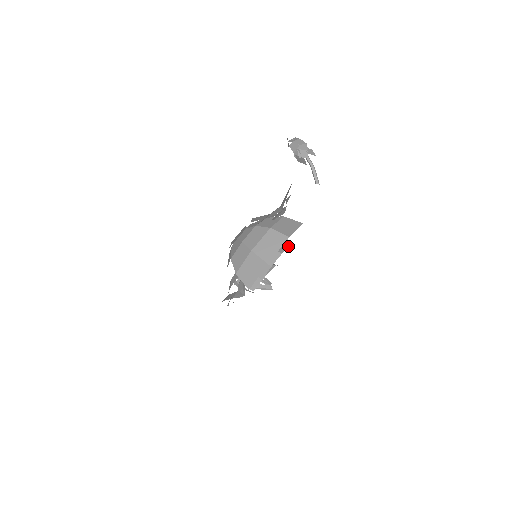
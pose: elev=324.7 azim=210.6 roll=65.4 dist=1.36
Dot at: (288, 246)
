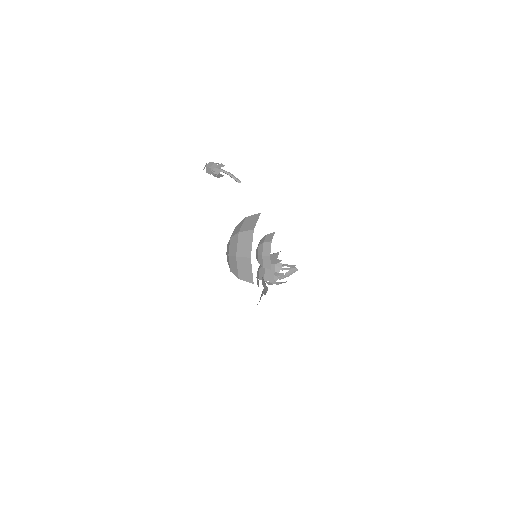
Dot at: (274, 233)
